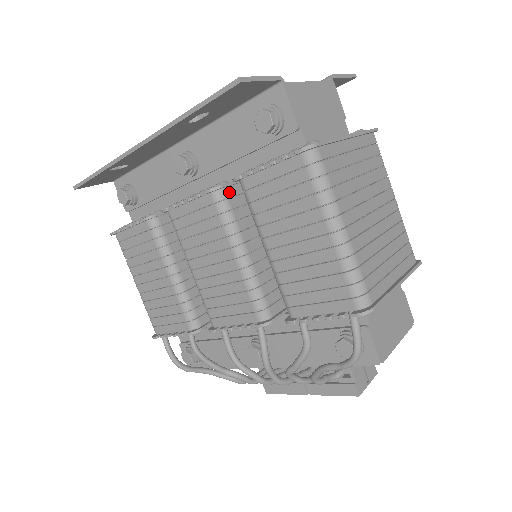
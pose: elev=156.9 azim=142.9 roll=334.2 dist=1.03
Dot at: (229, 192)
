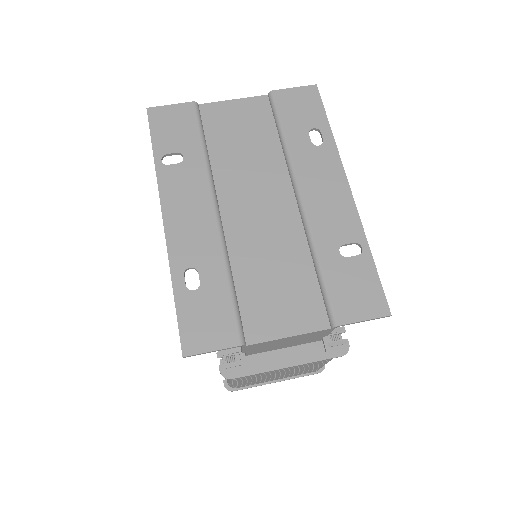
Dot at: occluded
